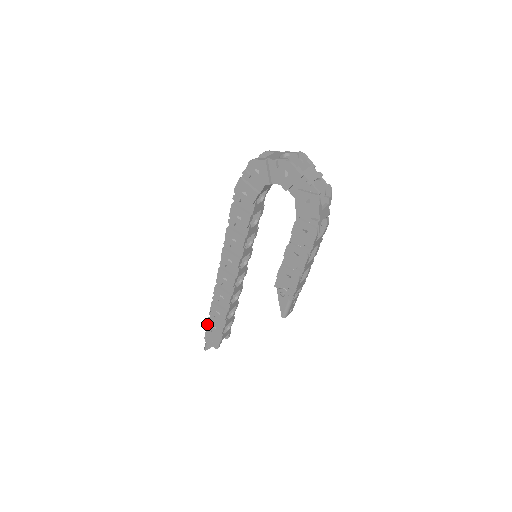
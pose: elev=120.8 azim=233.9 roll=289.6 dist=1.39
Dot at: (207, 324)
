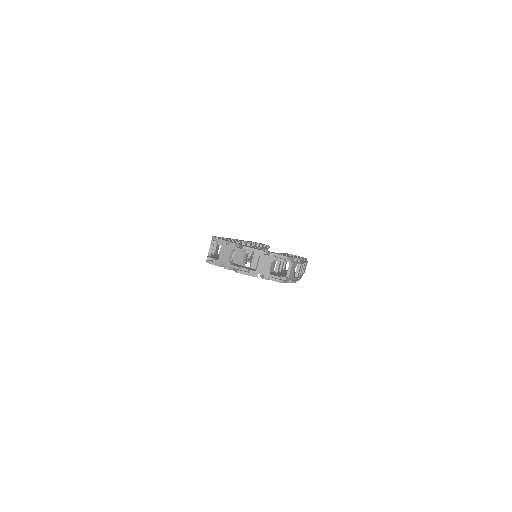
Dot at: occluded
